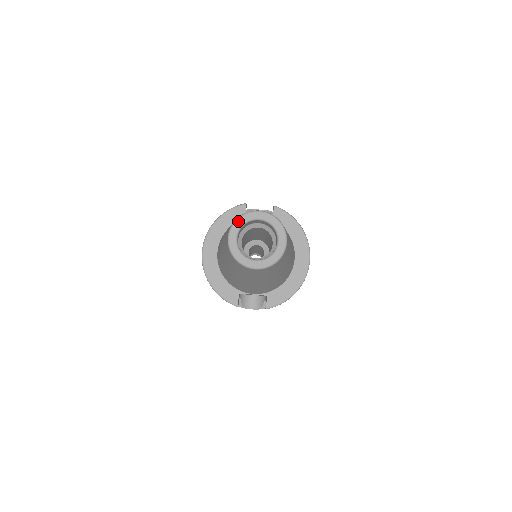
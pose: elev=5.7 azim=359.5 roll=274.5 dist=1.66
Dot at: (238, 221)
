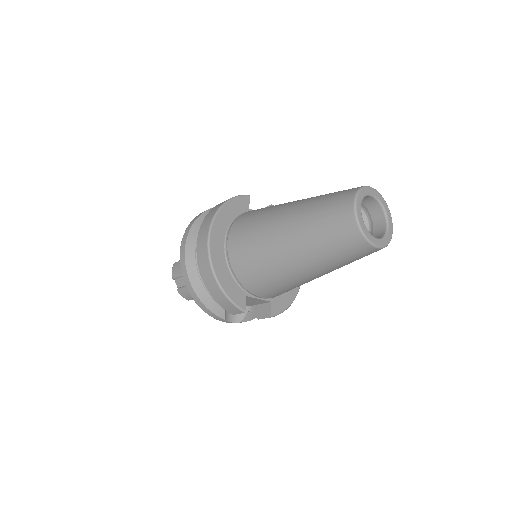
Dot at: (361, 192)
